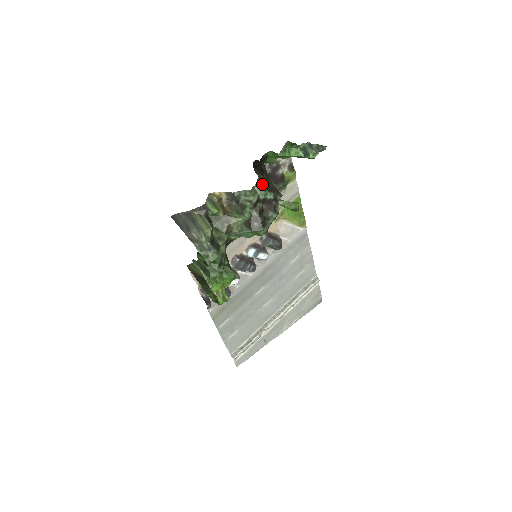
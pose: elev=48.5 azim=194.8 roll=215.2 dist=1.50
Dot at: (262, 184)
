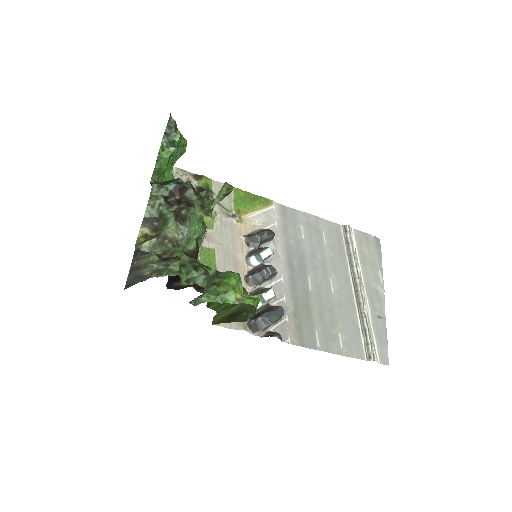
Dot at: (154, 186)
